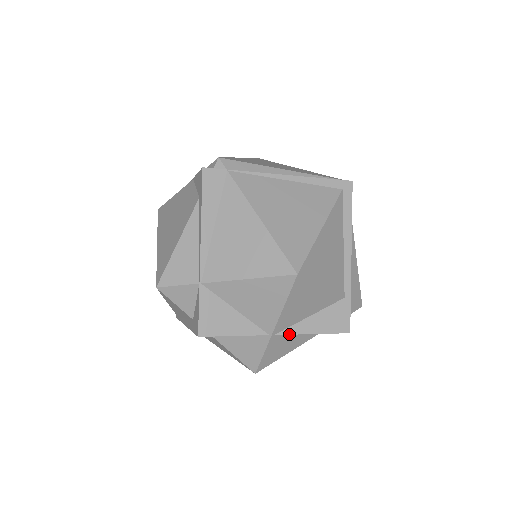
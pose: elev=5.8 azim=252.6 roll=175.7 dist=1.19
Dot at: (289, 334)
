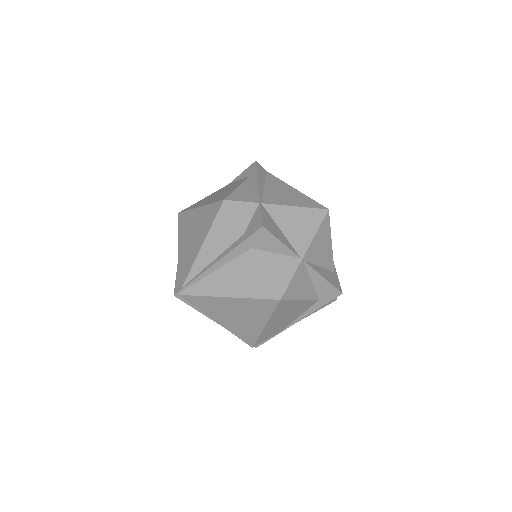
Dot at: (311, 267)
